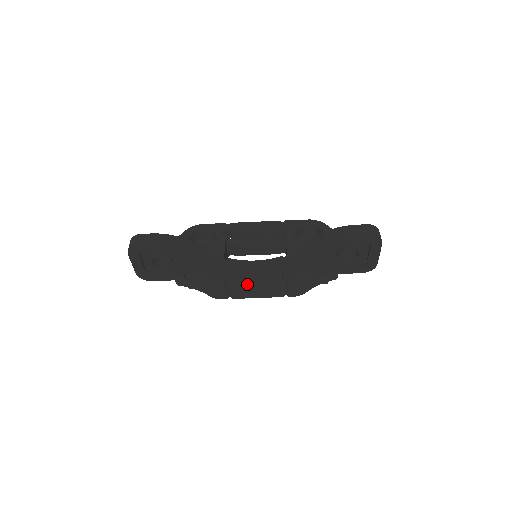
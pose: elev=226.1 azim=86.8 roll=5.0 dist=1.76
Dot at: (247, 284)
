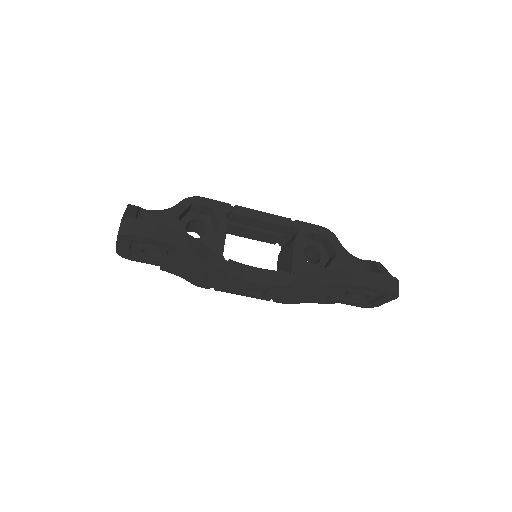
Dot at: (238, 285)
